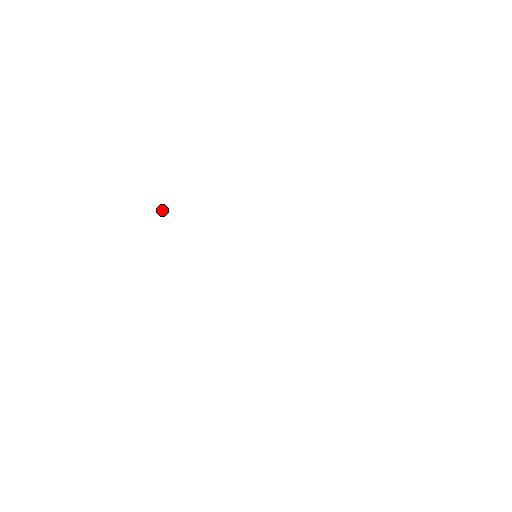
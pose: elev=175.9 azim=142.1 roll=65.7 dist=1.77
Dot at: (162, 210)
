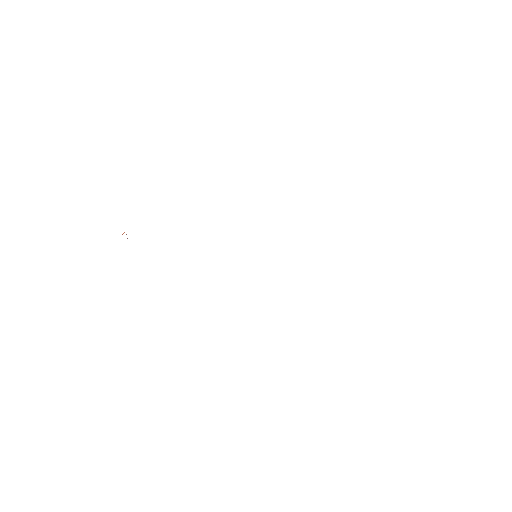
Dot at: occluded
